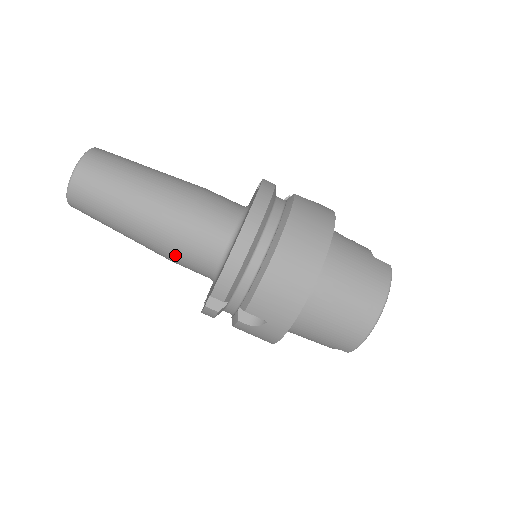
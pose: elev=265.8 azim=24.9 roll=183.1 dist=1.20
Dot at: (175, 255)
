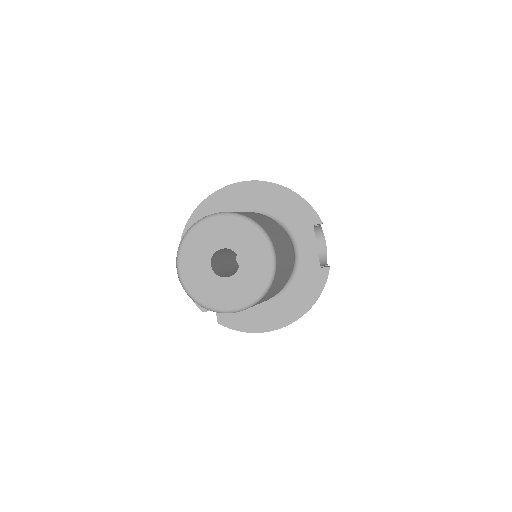
Dot at: occluded
